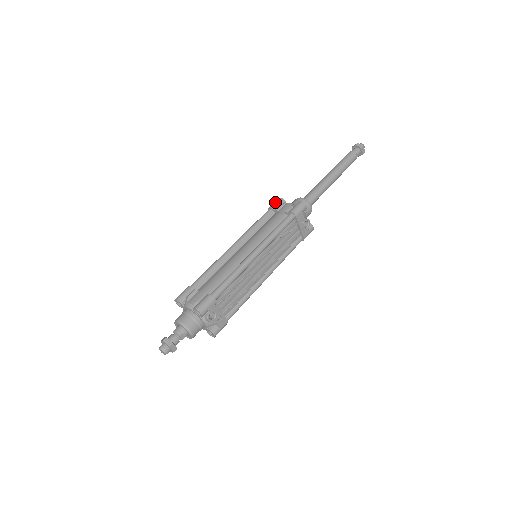
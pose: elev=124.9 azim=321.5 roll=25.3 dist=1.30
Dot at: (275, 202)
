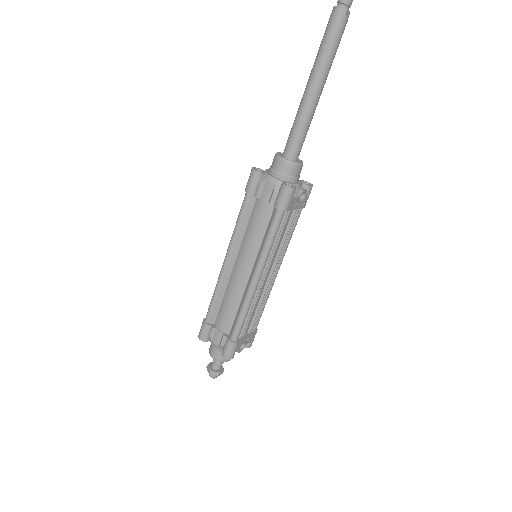
Dot at: (250, 181)
